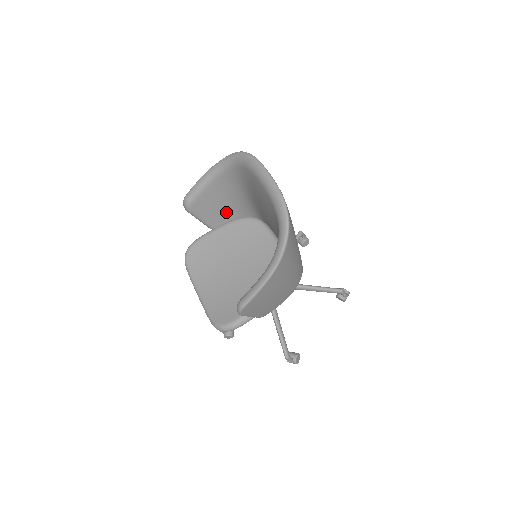
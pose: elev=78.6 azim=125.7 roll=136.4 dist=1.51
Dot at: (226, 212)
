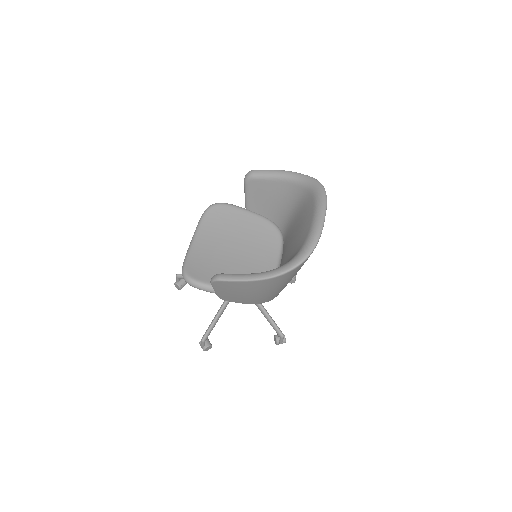
Dot at: (267, 208)
